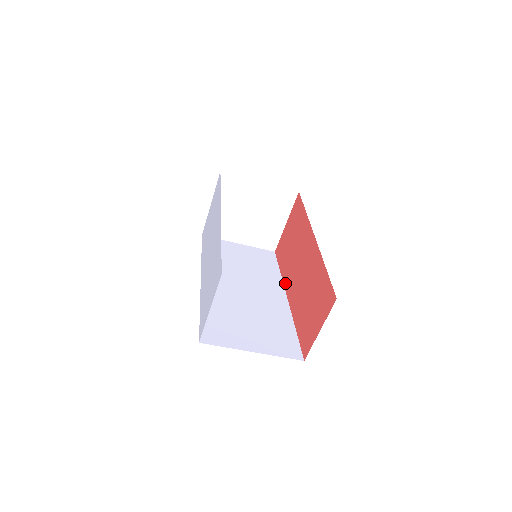
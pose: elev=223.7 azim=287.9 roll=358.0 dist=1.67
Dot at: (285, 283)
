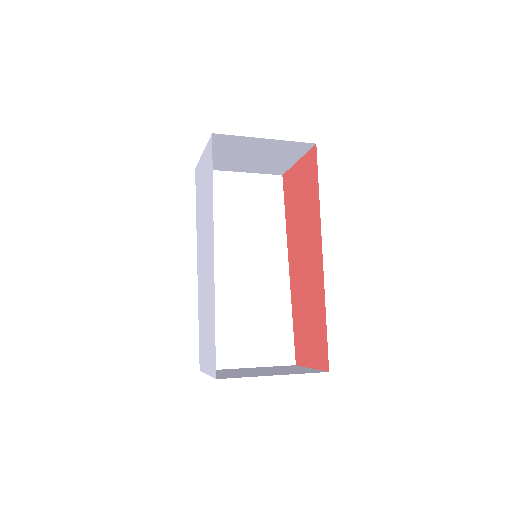
Dot at: (288, 246)
